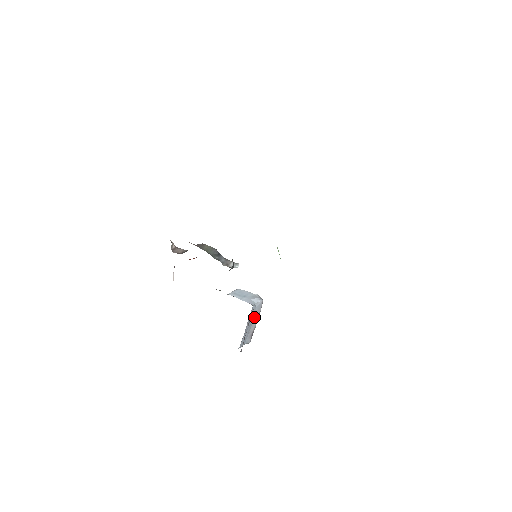
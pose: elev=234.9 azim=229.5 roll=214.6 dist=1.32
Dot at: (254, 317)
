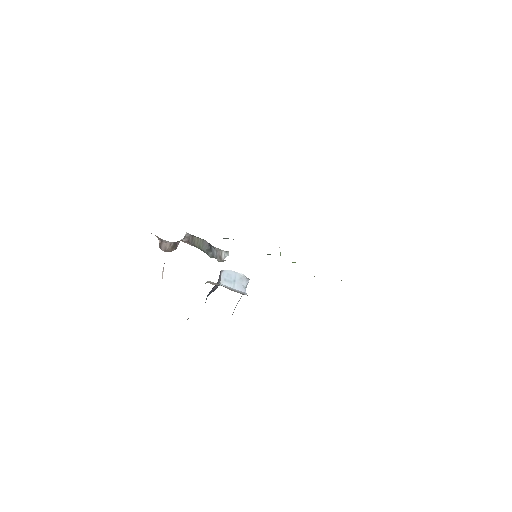
Dot at: occluded
